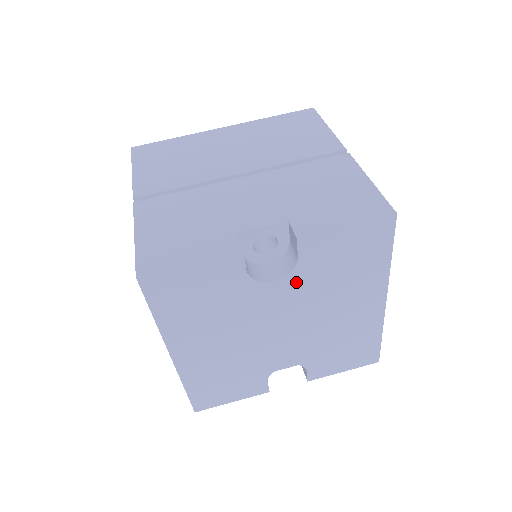
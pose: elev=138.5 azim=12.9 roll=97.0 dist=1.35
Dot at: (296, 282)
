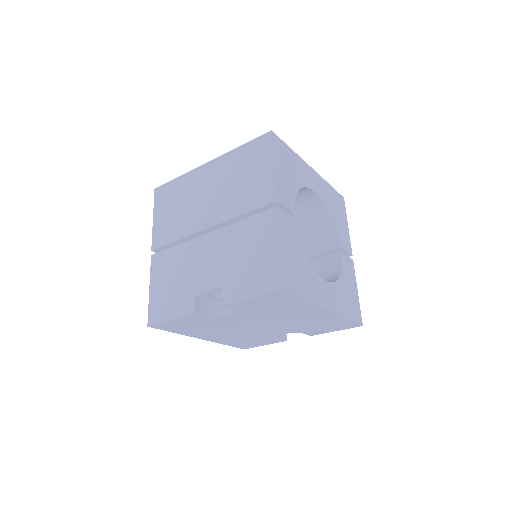
Dot at: (246, 315)
